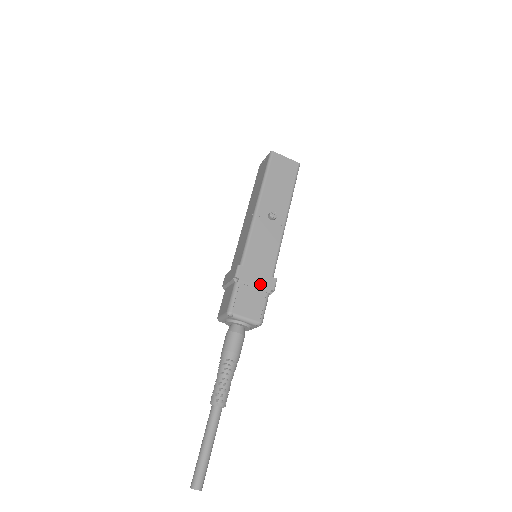
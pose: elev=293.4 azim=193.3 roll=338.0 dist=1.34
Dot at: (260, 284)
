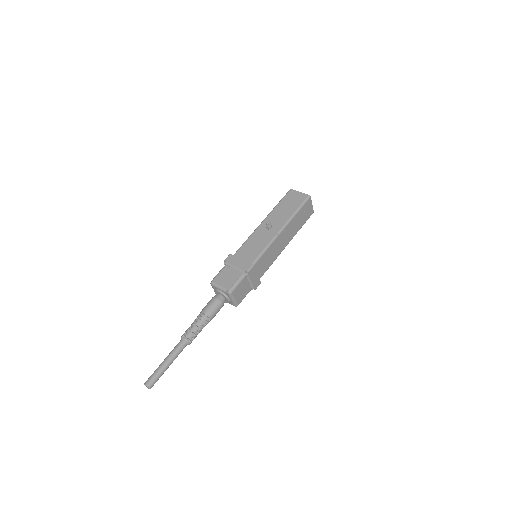
Dot at: (239, 266)
